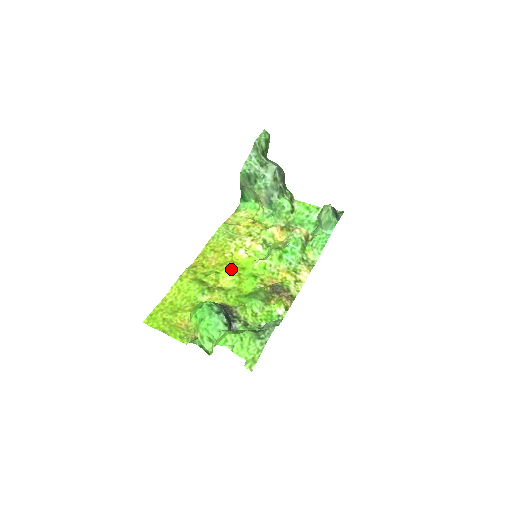
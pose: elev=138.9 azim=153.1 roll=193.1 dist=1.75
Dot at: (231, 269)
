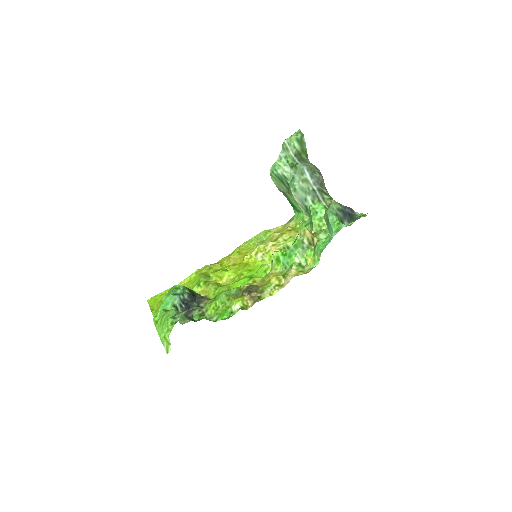
Dot at: (239, 269)
